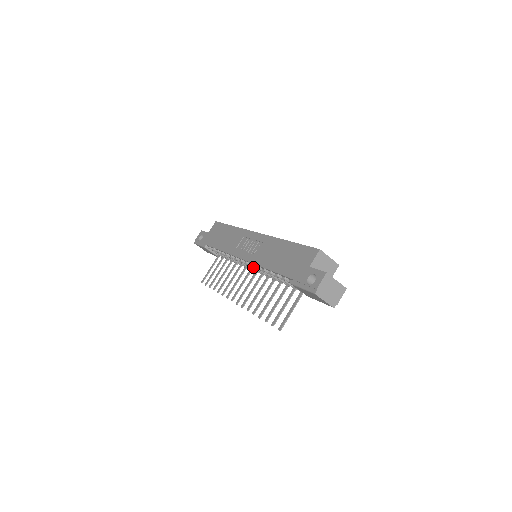
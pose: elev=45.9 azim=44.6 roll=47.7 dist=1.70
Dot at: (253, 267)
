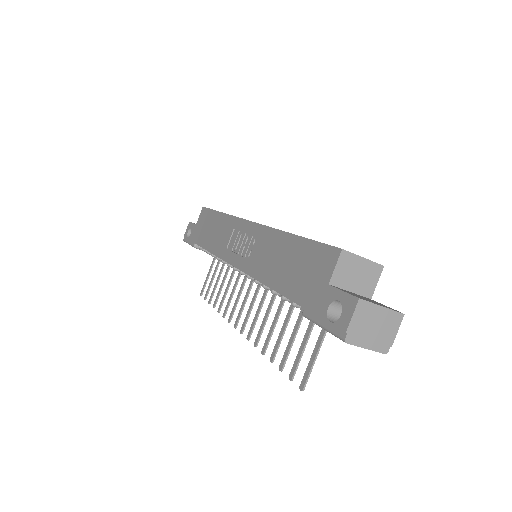
Dot at: (250, 278)
